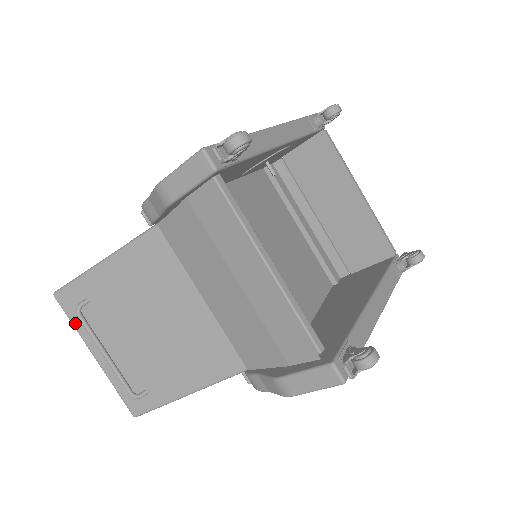
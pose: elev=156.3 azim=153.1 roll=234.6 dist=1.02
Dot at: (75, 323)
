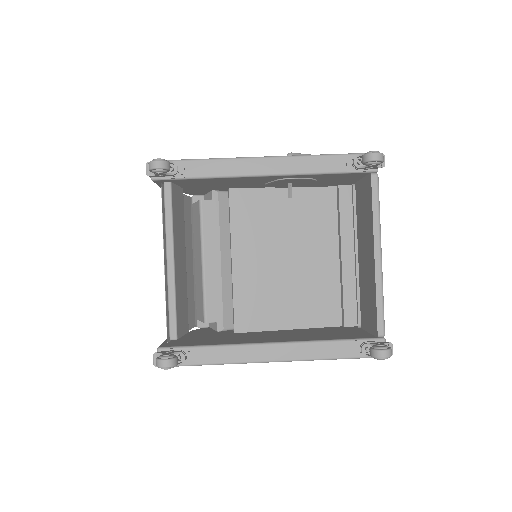
Dot at: occluded
